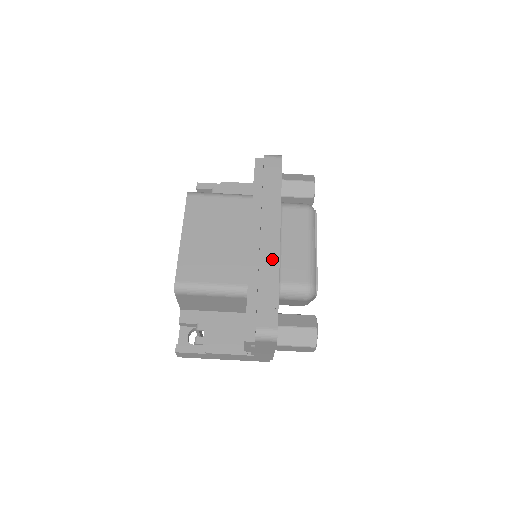
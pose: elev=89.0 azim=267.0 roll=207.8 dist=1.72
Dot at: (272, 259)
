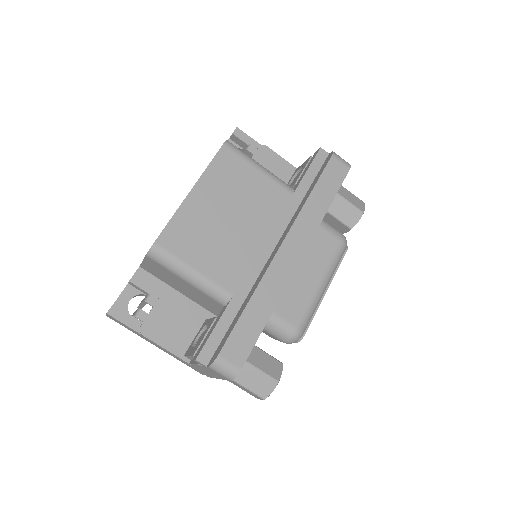
Dot at: (278, 283)
